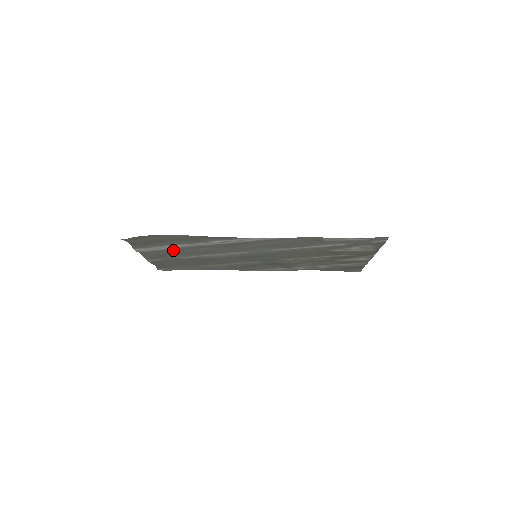
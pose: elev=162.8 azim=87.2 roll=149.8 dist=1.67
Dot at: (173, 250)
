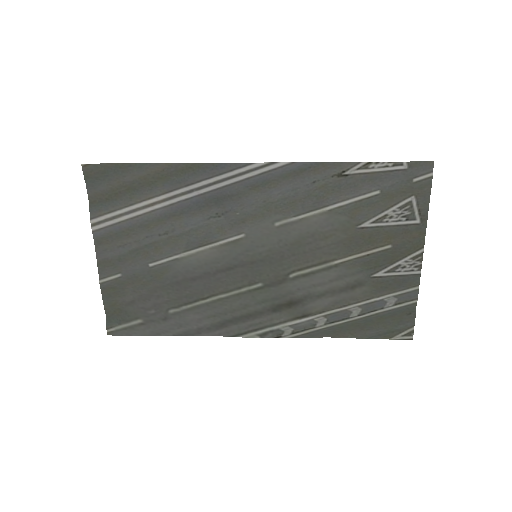
Dot at: (143, 226)
